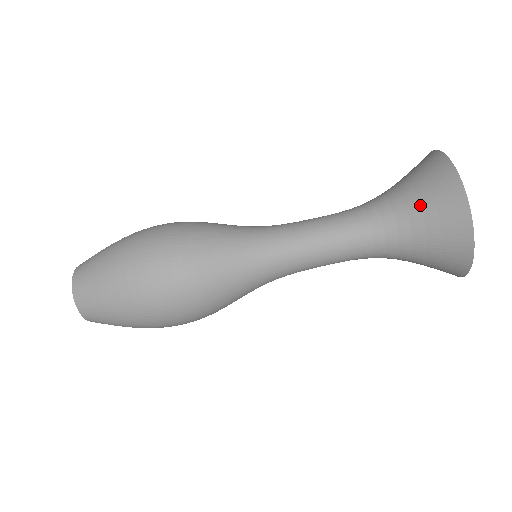
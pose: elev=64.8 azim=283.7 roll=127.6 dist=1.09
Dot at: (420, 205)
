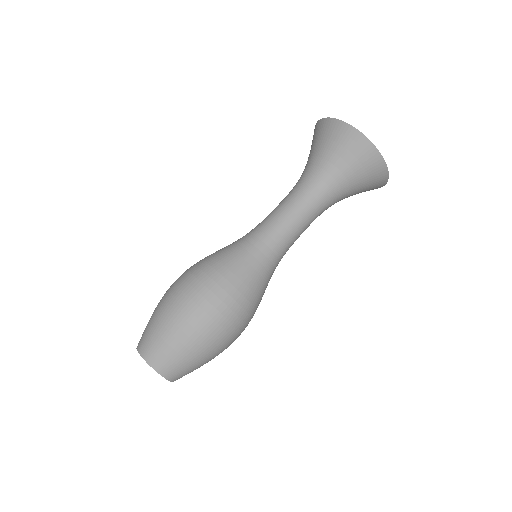
Dot at: (338, 156)
